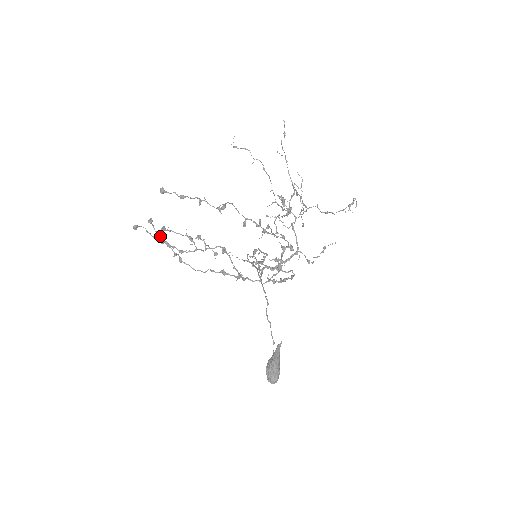
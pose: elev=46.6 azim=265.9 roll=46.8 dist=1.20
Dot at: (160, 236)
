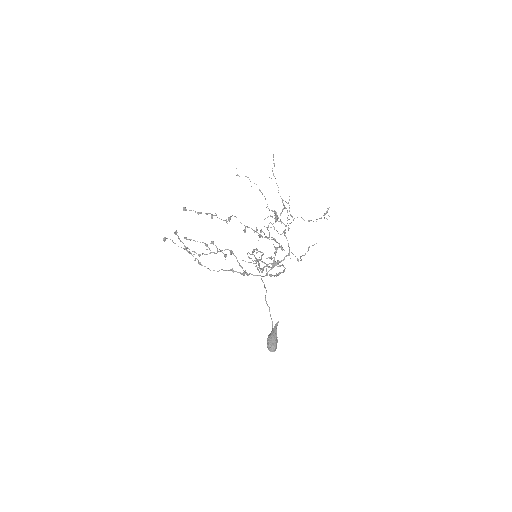
Dot at: occluded
